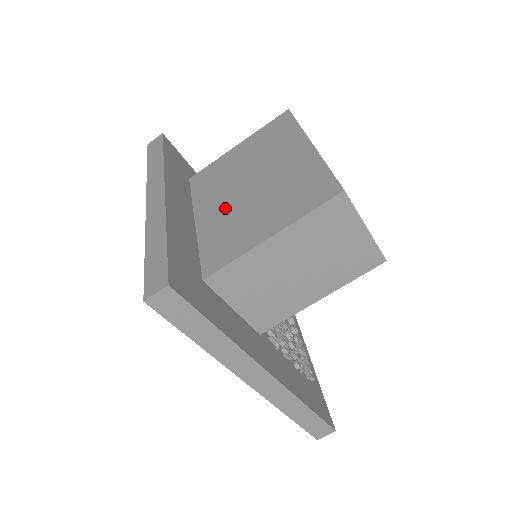
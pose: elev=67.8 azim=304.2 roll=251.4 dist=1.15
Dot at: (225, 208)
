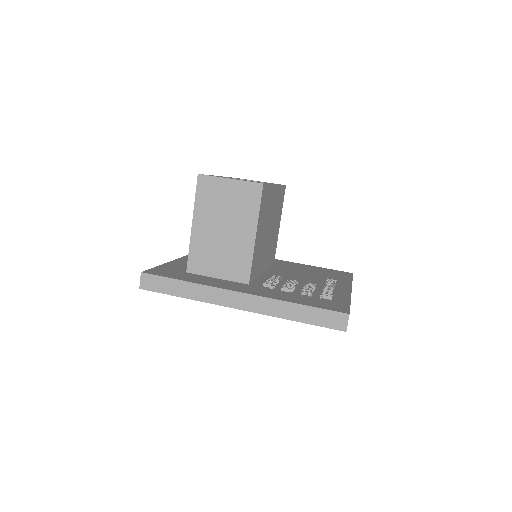
Dot at: occluded
